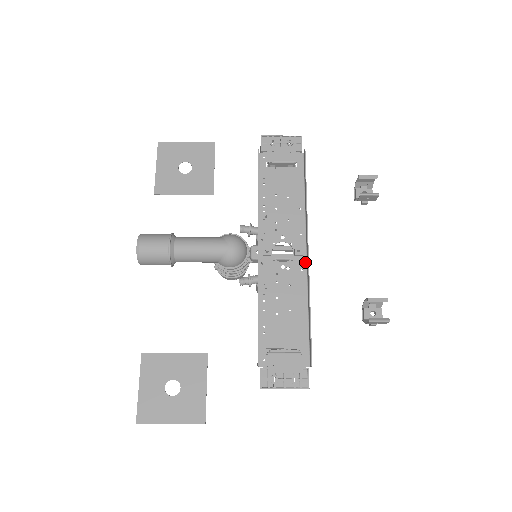
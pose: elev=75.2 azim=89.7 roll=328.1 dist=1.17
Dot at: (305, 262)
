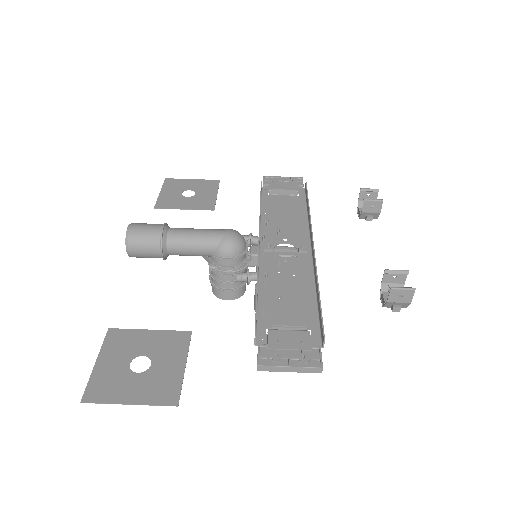
Dot at: (310, 258)
